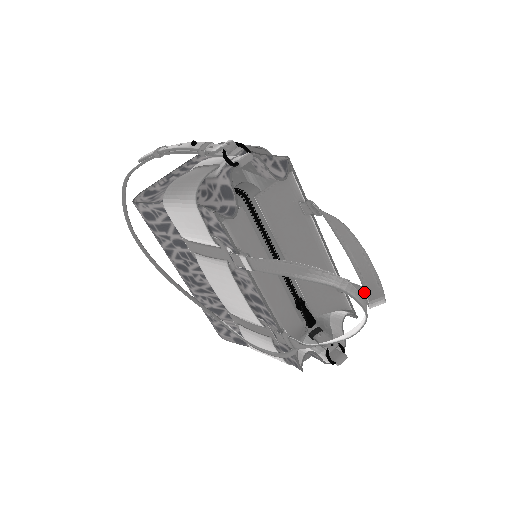
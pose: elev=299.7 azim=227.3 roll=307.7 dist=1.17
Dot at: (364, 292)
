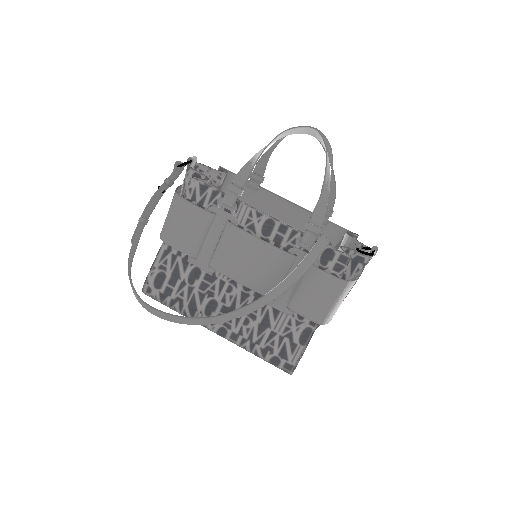
Dot at: (330, 188)
